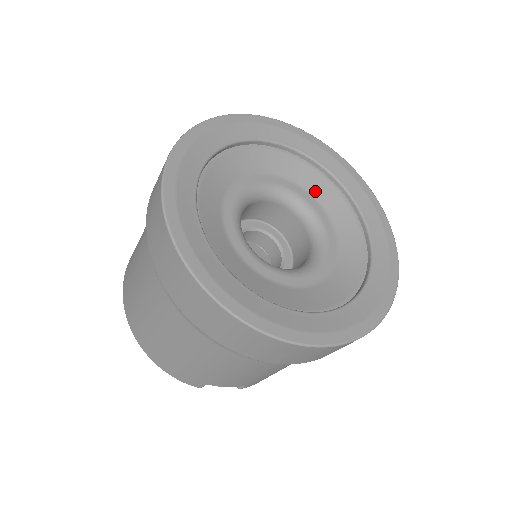
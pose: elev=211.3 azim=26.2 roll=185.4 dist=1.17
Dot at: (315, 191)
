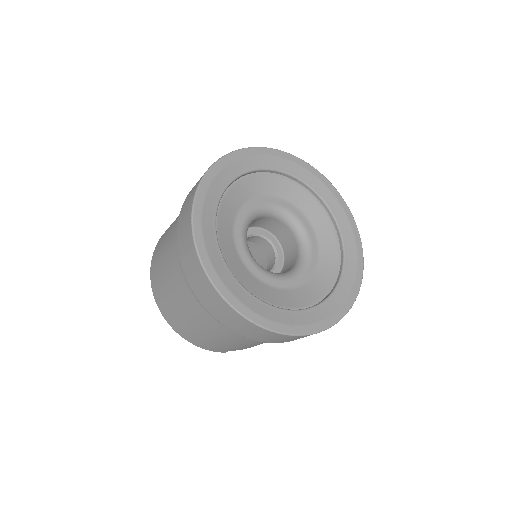
Dot at: (295, 201)
